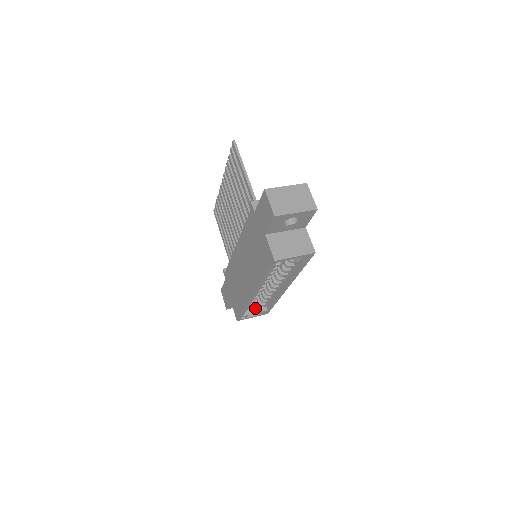
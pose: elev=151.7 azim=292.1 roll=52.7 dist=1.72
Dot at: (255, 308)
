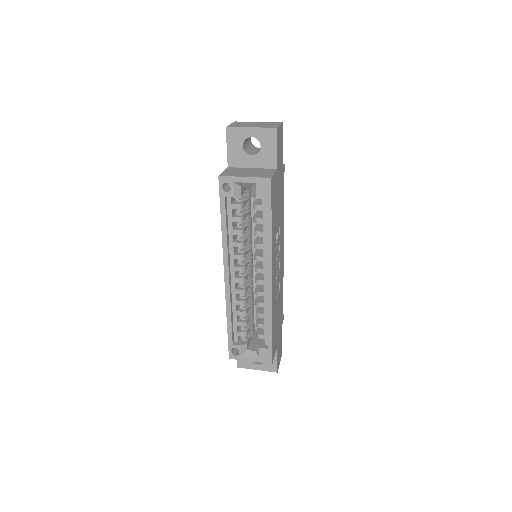
Dot at: occluded
